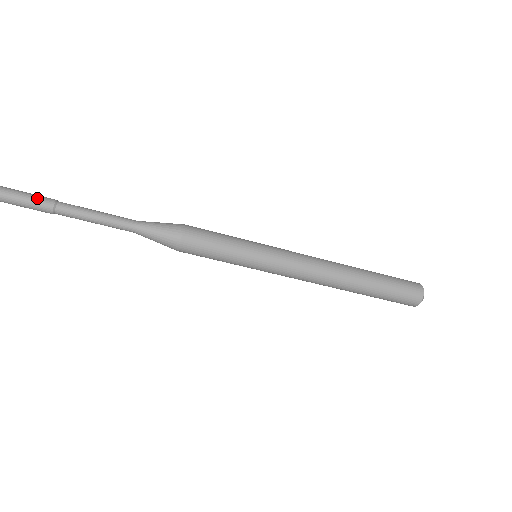
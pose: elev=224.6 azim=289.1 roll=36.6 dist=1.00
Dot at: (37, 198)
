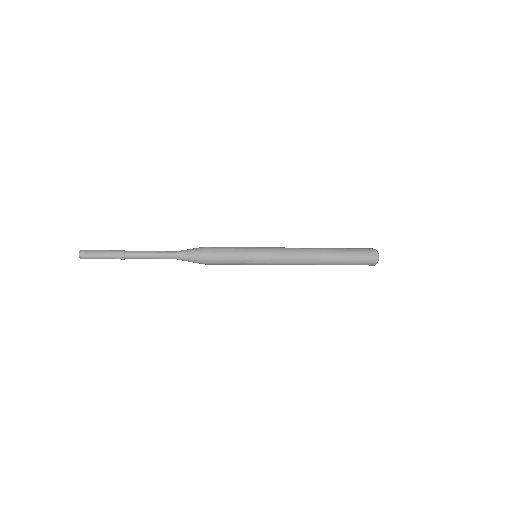
Dot at: (113, 252)
